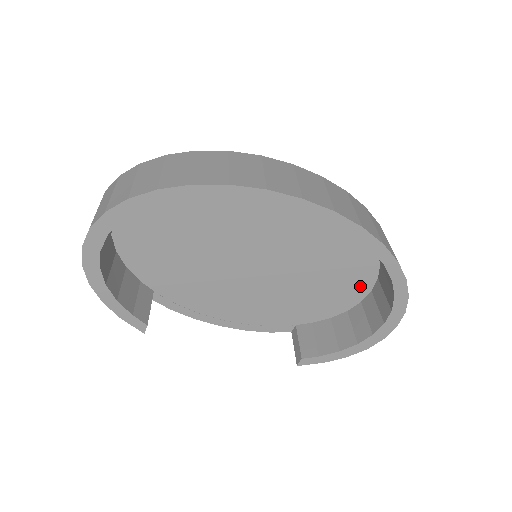
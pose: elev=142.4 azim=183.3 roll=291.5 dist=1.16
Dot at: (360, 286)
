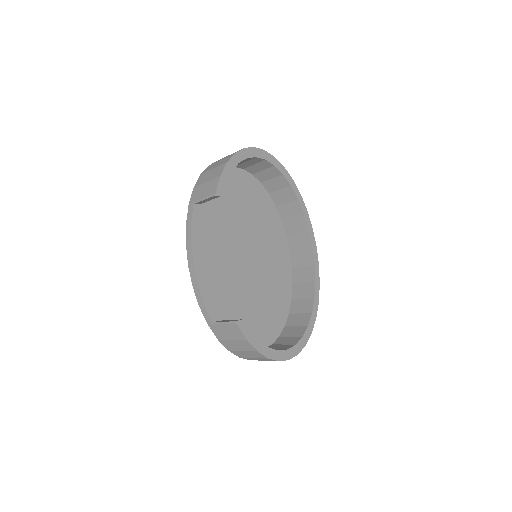
Dot at: (263, 338)
